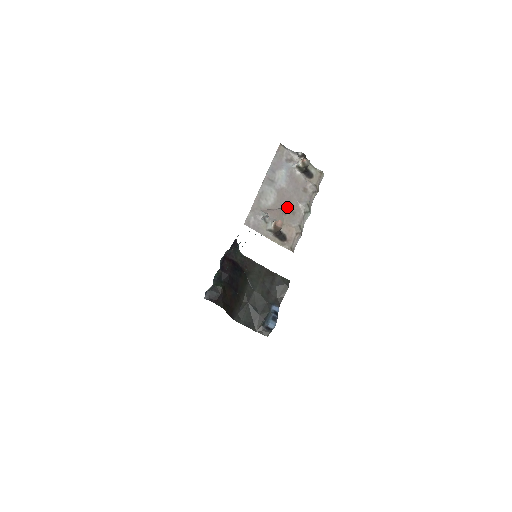
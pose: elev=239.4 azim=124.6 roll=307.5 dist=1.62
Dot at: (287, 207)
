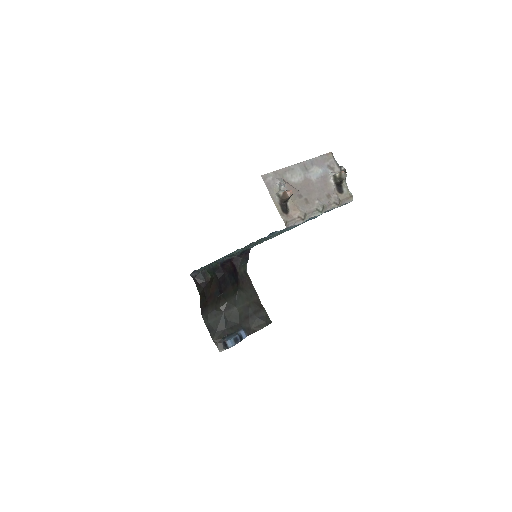
Dot at: (305, 194)
